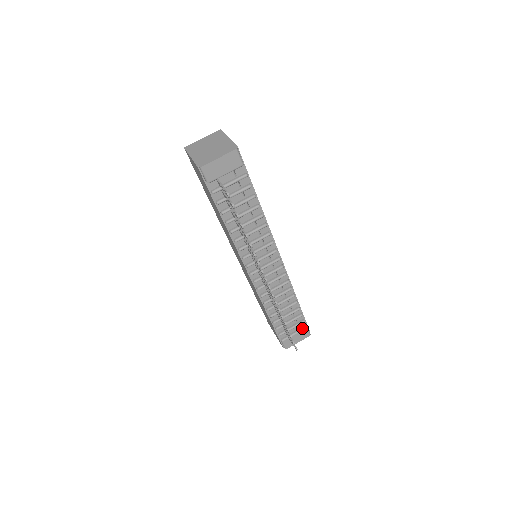
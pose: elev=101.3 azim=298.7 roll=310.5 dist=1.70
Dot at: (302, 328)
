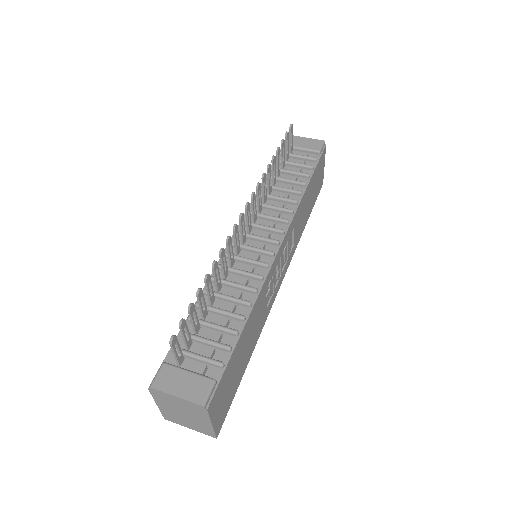
Dot at: (207, 376)
